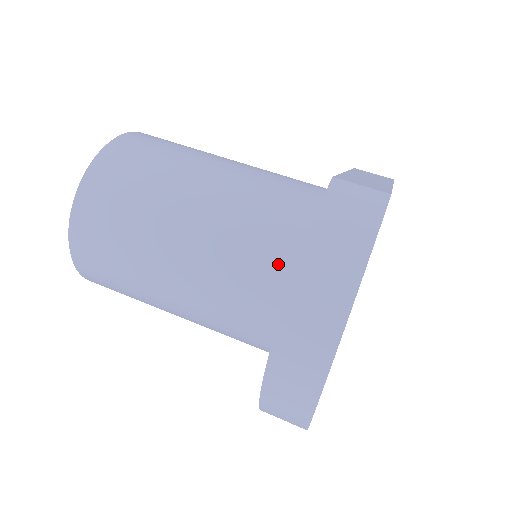
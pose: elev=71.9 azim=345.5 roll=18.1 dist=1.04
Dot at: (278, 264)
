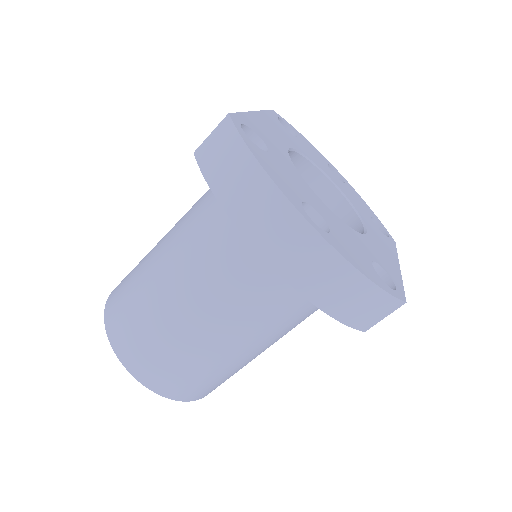
Dot at: (244, 237)
